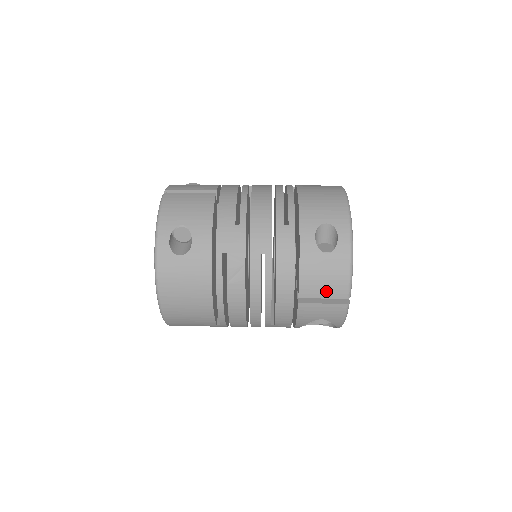
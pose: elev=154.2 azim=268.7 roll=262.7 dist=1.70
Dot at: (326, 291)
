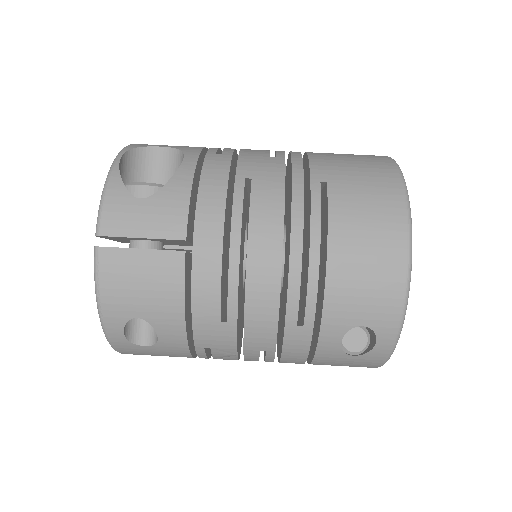
Dot at: occluded
